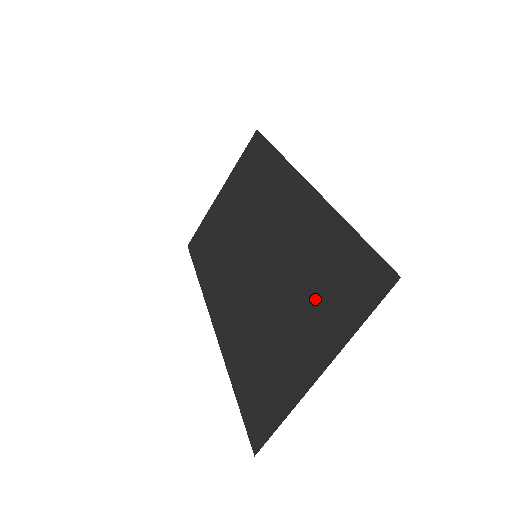
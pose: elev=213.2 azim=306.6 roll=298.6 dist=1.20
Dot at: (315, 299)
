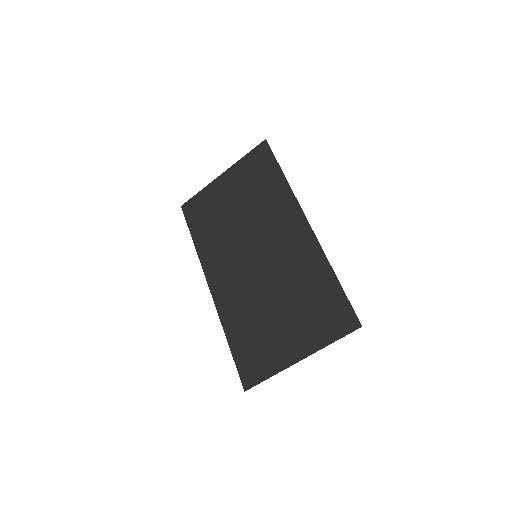
Dot at: (303, 313)
